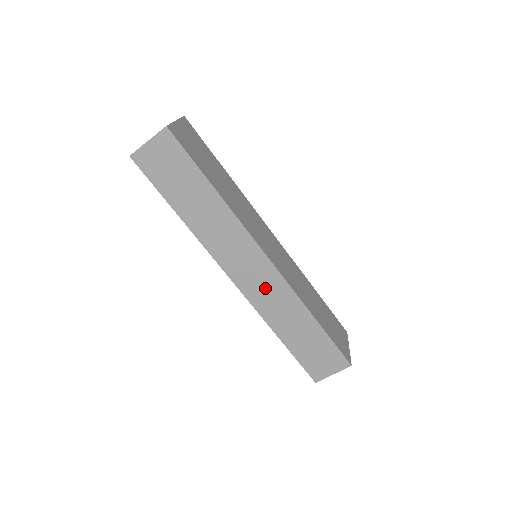
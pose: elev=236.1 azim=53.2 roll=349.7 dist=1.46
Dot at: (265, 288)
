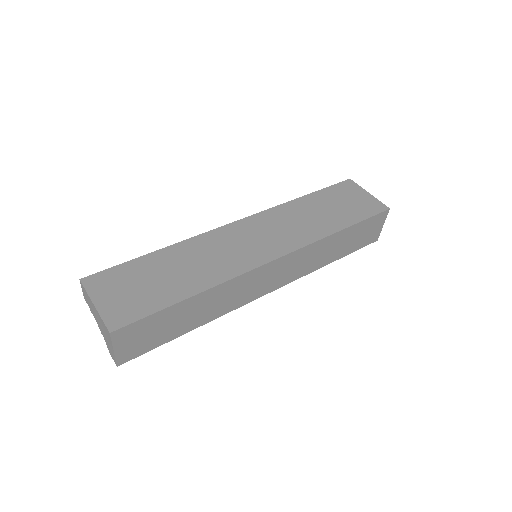
Dot at: (293, 267)
